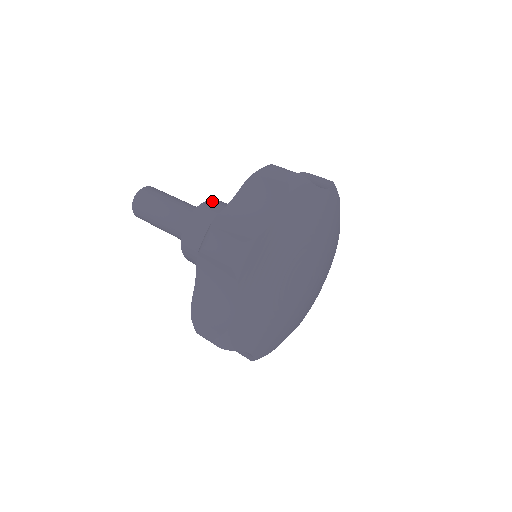
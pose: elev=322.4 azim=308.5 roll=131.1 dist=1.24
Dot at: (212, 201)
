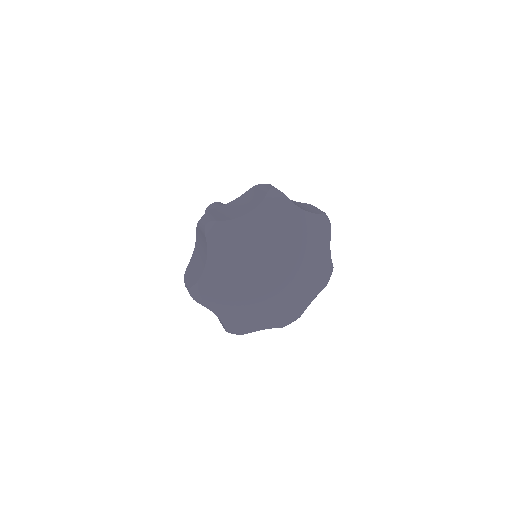
Dot at: occluded
